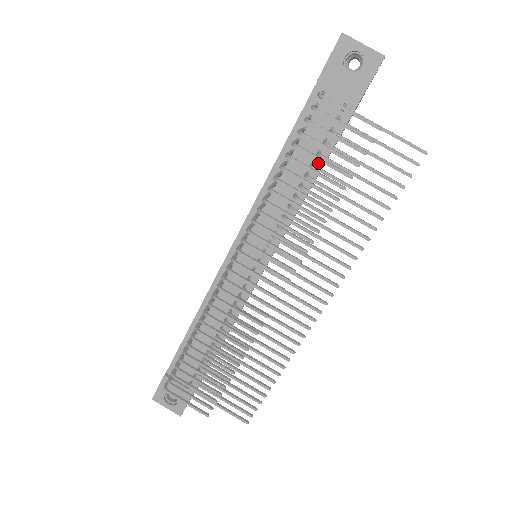
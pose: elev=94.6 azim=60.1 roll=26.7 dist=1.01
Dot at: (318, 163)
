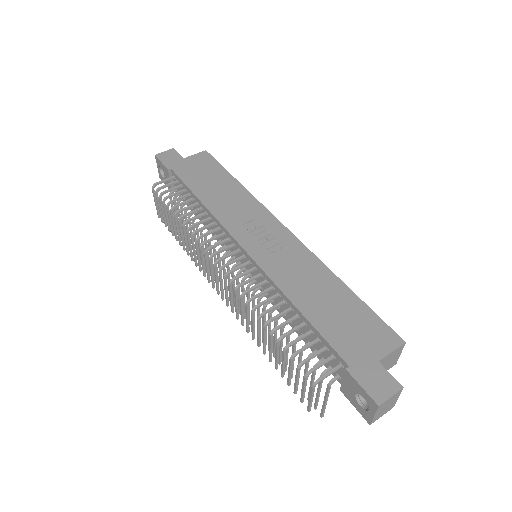
Dot at: (305, 340)
